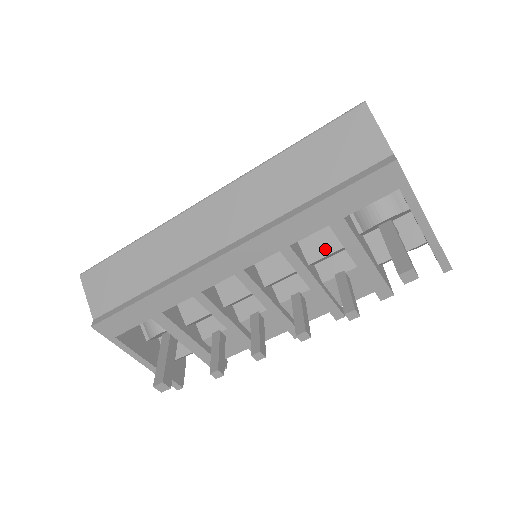
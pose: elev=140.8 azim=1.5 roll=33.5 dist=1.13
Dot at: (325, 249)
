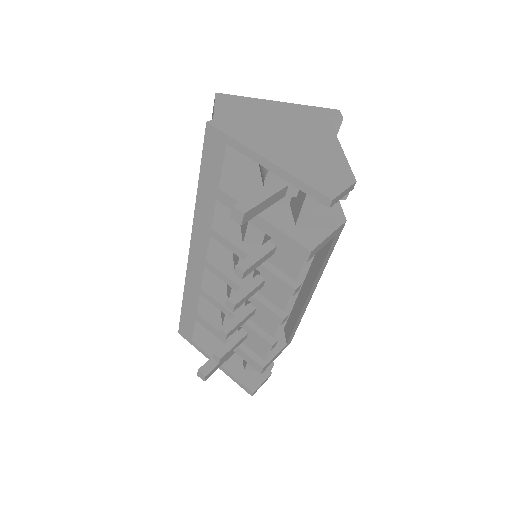
Dot at: (246, 224)
